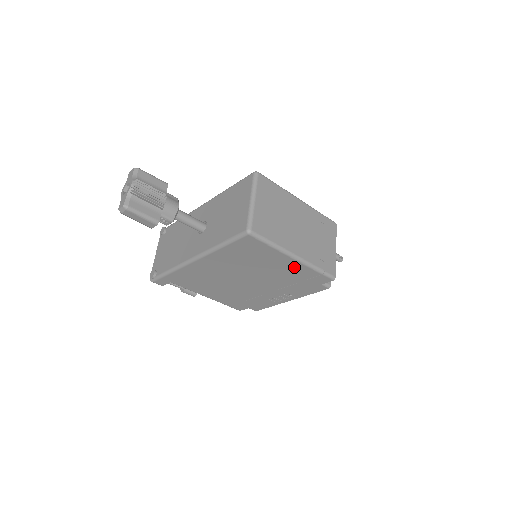
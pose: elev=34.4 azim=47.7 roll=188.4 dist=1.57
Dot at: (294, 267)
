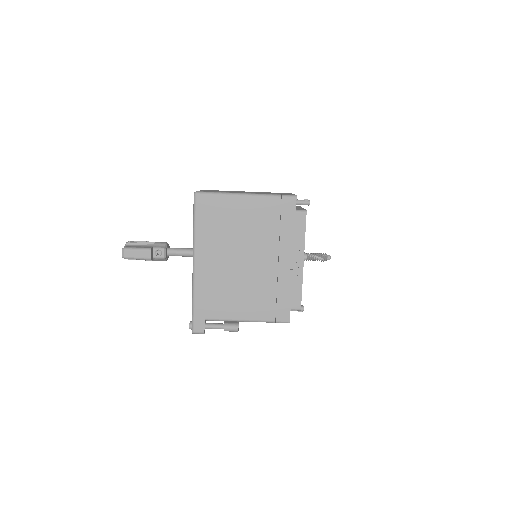
Dot at: (256, 207)
